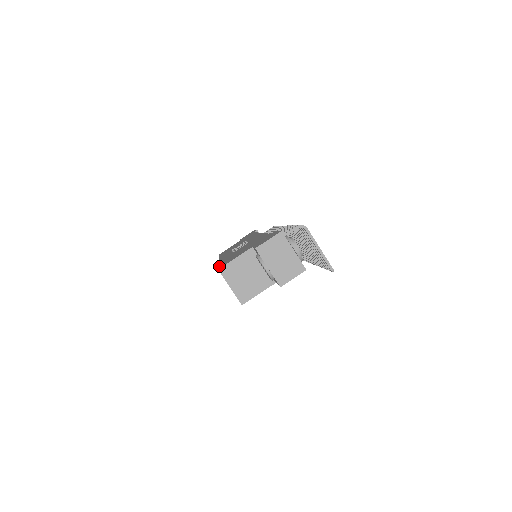
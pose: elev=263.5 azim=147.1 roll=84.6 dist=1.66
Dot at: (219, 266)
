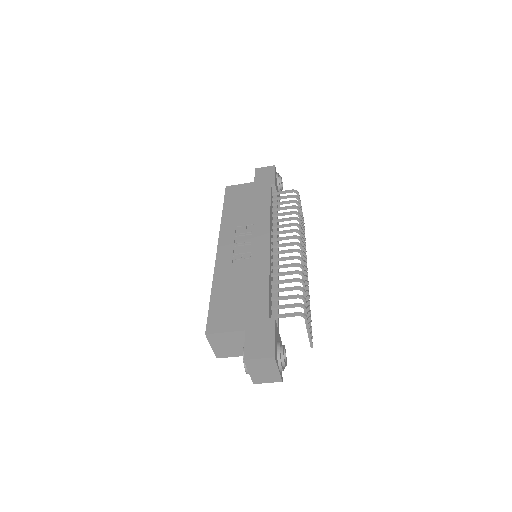
Dot at: (209, 315)
